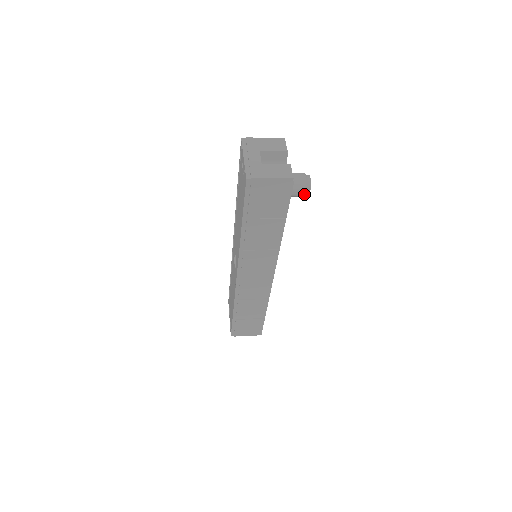
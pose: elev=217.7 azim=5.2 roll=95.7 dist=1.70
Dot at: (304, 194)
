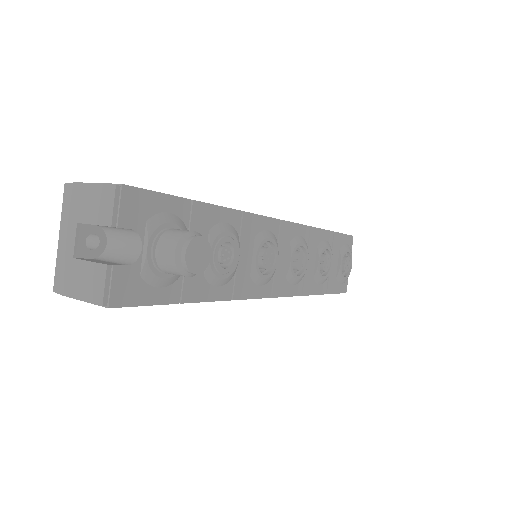
Dot at: (190, 276)
